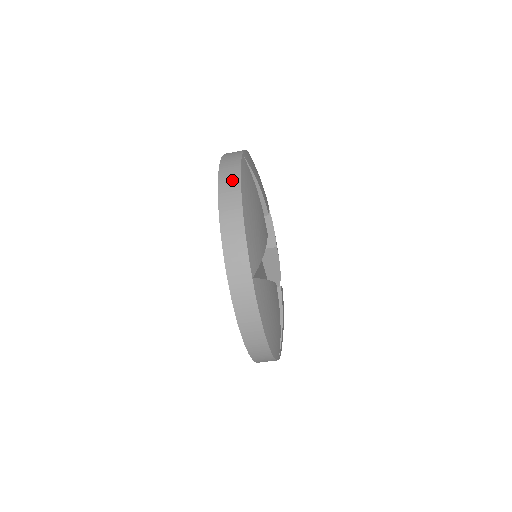
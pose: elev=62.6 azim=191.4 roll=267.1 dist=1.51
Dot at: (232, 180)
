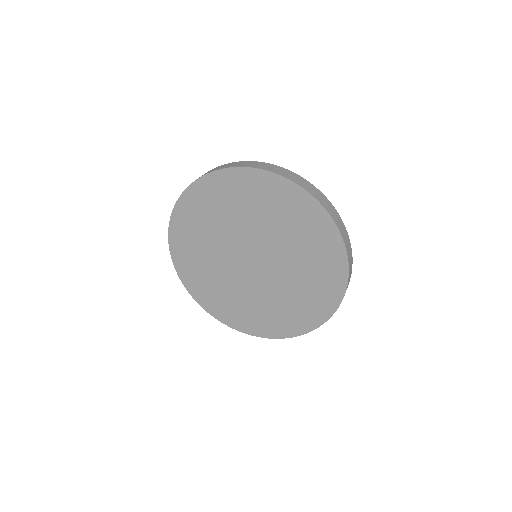
Dot at: occluded
